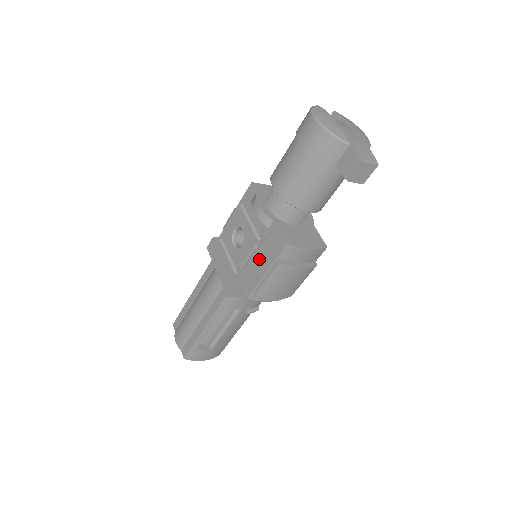
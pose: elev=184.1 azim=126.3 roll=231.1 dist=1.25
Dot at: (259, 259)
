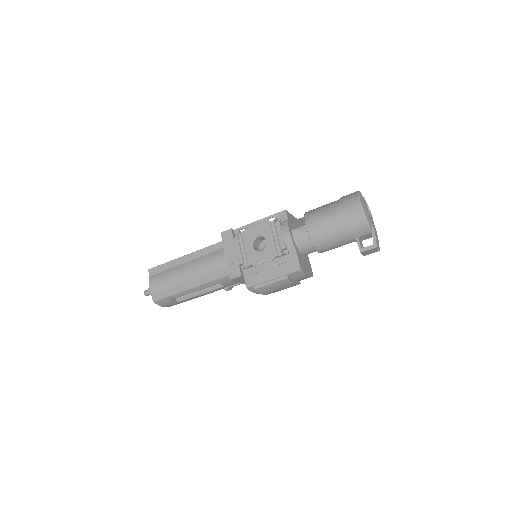
Dot at: (271, 267)
